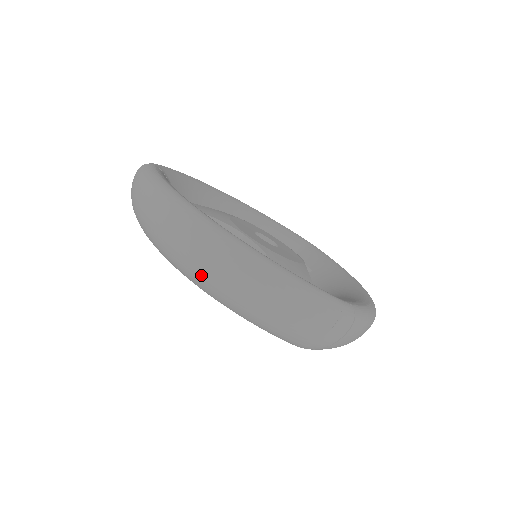
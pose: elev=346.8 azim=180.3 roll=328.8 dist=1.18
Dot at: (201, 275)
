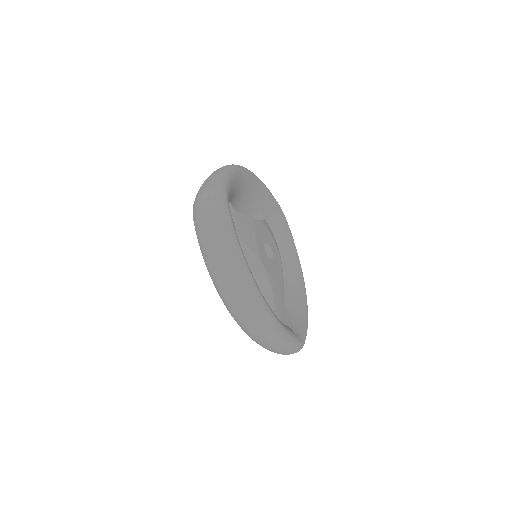
Dot at: (239, 320)
